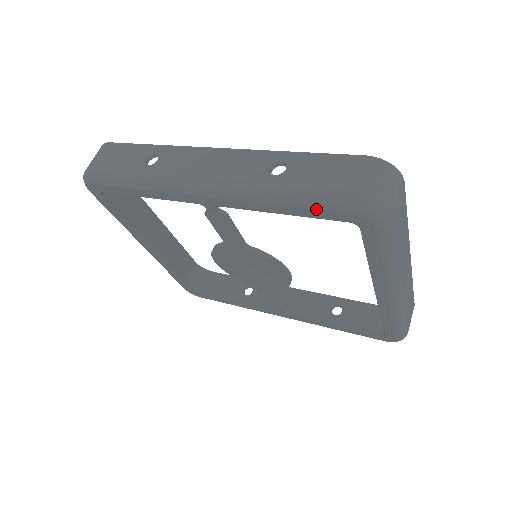
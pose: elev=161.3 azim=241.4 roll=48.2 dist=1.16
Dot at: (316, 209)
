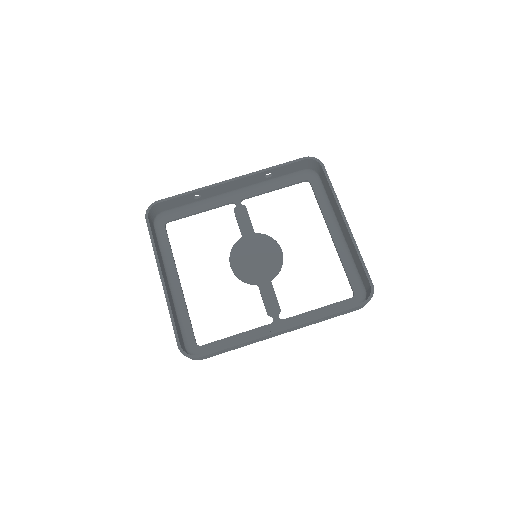
Dot at: occluded
